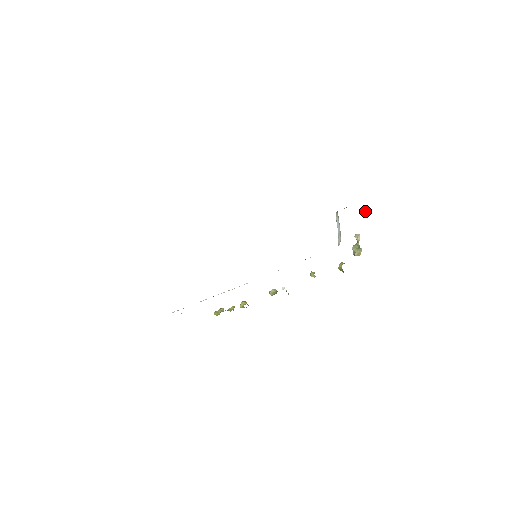
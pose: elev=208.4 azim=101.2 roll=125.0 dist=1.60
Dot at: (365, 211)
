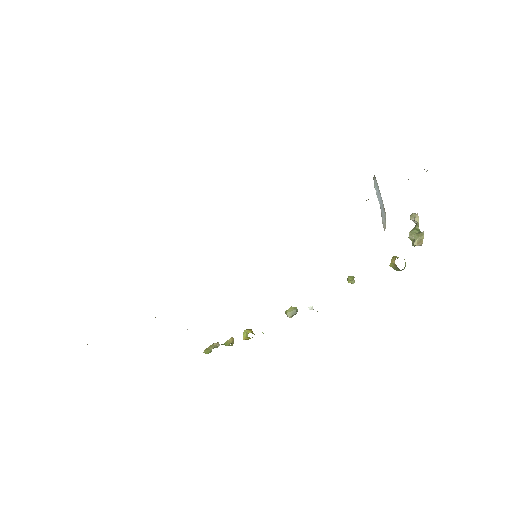
Dot at: occluded
